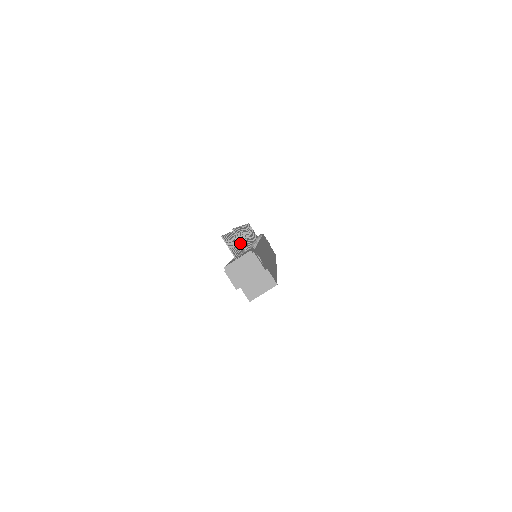
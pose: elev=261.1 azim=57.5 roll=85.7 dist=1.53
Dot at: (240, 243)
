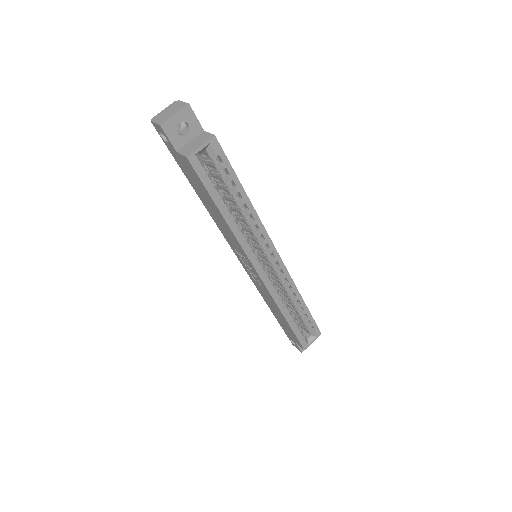
Dot at: occluded
